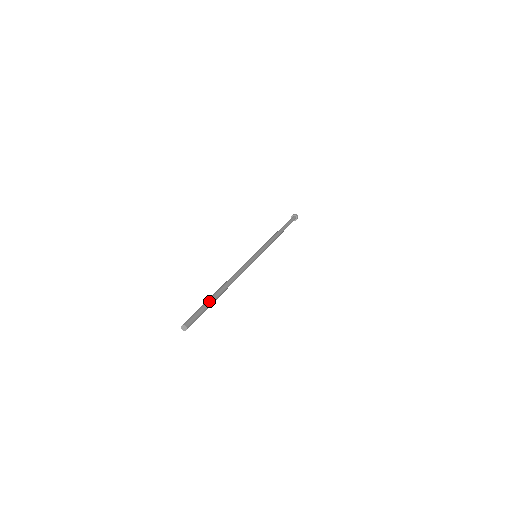
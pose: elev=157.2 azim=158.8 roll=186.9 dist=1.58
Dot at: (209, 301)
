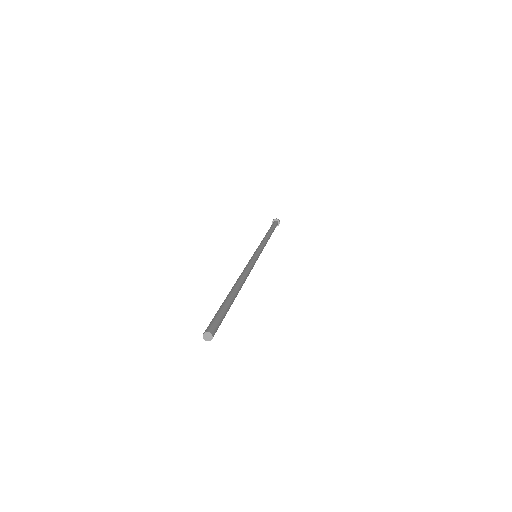
Dot at: (229, 303)
